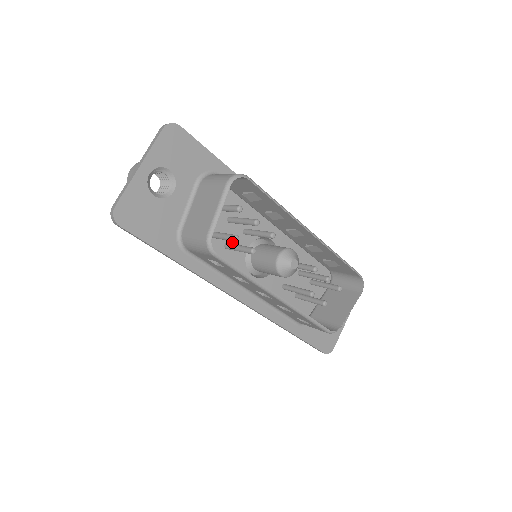
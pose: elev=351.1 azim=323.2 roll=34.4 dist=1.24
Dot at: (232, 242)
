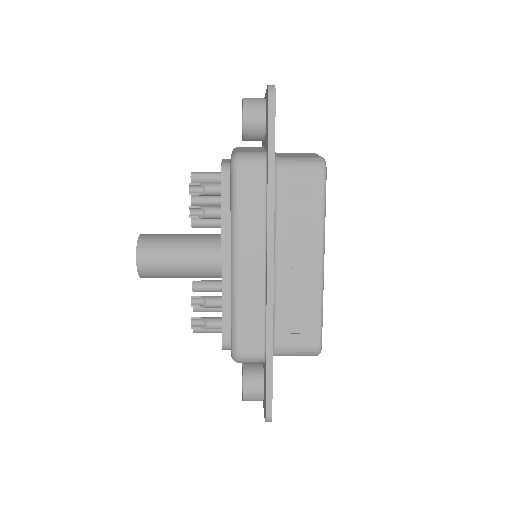
Dot at: occluded
